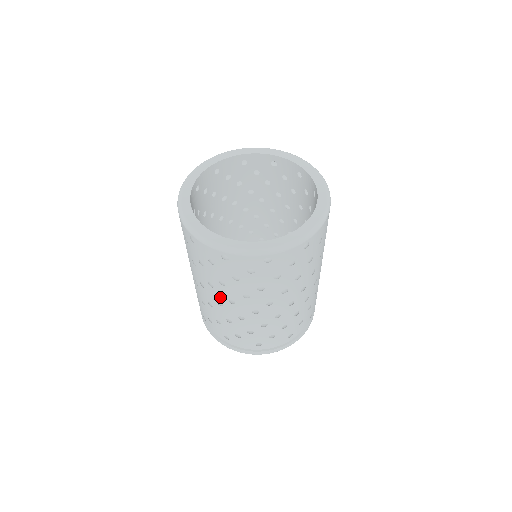
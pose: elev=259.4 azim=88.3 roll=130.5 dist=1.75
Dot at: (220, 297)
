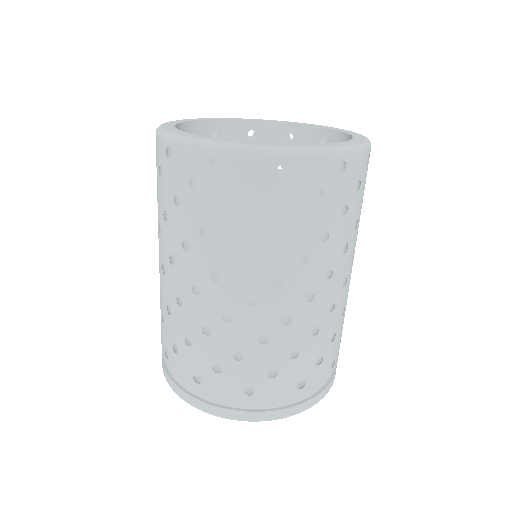
Dot at: (198, 271)
